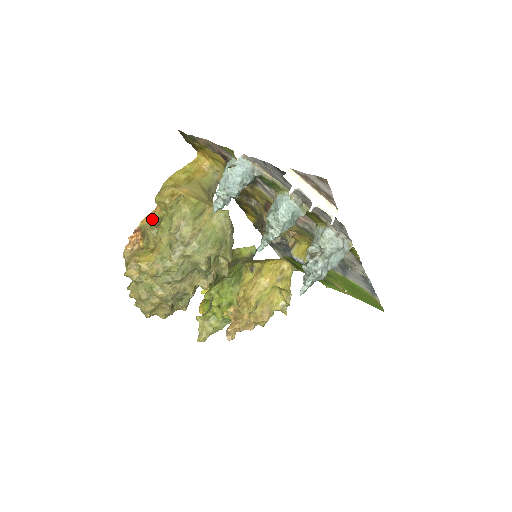
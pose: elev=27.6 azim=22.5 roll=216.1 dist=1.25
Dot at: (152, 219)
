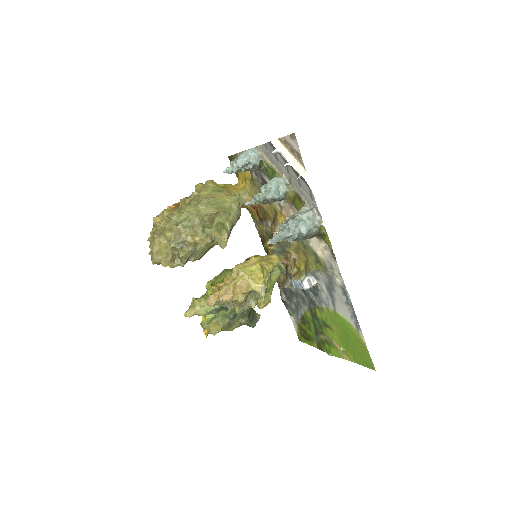
Dot at: occluded
